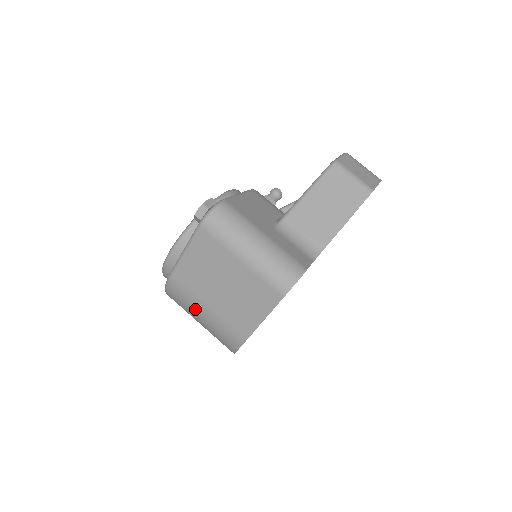
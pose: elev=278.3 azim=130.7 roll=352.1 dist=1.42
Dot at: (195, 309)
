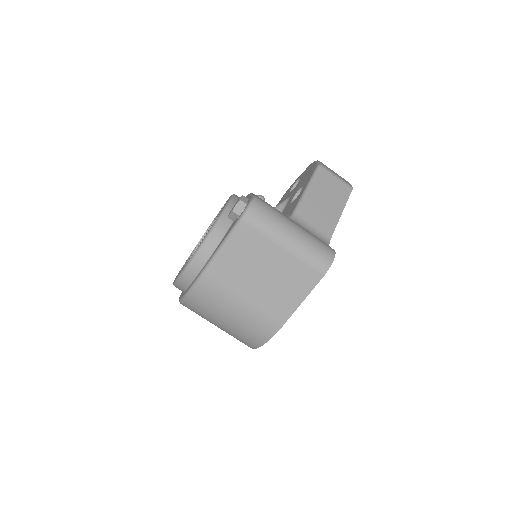
Dot at: (226, 307)
